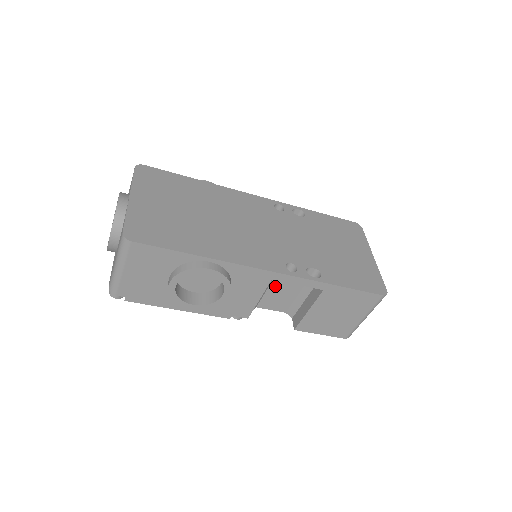
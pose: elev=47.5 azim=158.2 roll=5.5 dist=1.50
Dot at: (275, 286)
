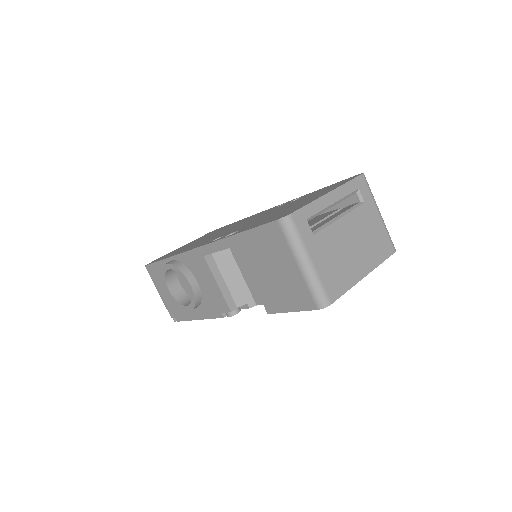
Dot at: (245, 271)
